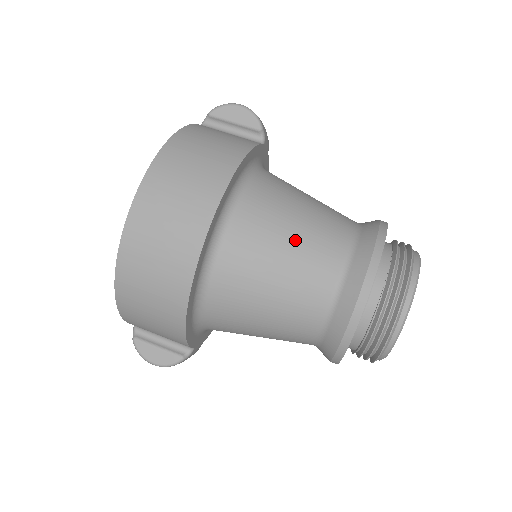
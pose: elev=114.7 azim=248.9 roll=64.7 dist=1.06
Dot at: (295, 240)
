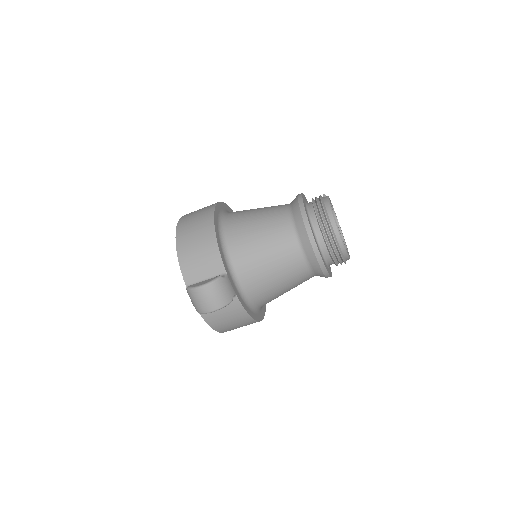
Dot at: occluded
